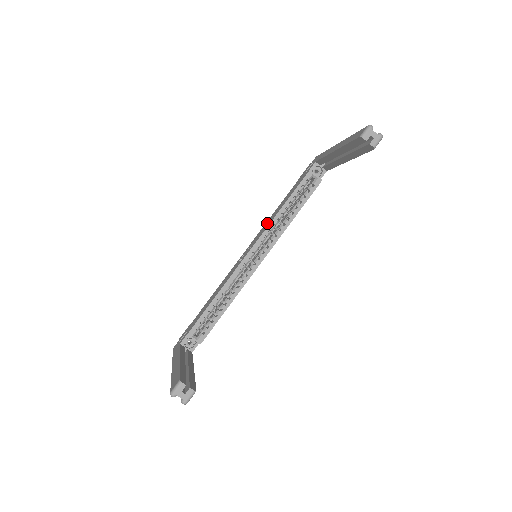
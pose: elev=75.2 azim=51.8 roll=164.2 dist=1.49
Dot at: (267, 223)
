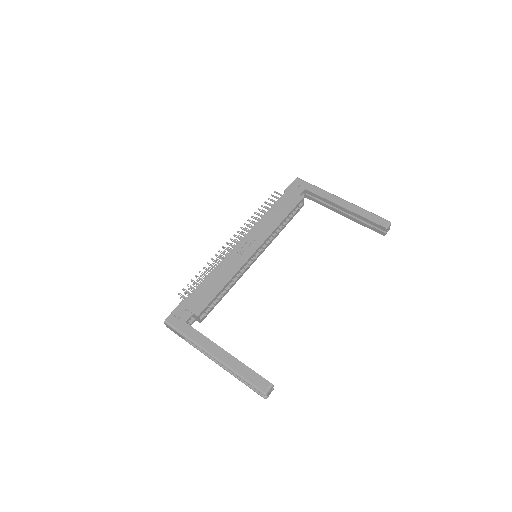
Dot at: (264, 227)
